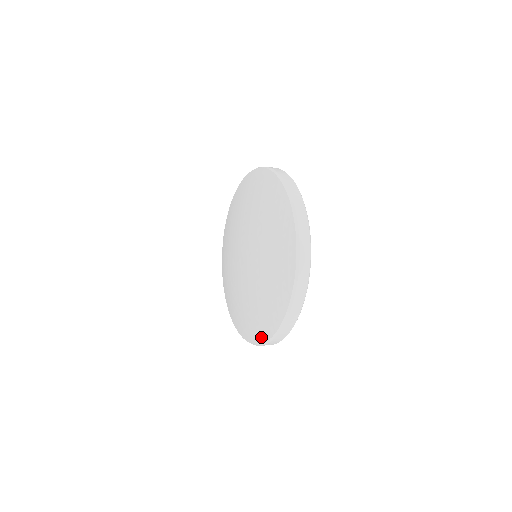
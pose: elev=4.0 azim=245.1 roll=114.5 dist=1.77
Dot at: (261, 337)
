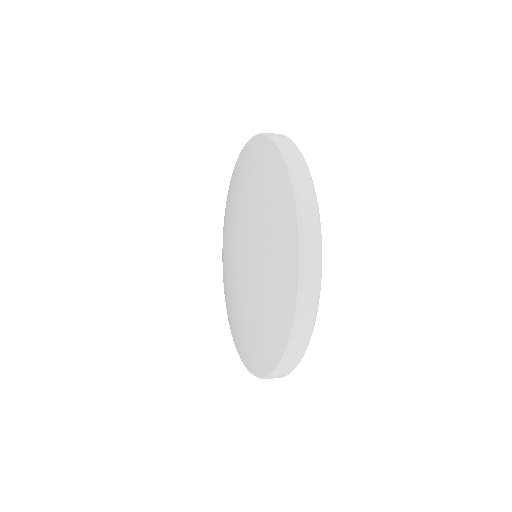
Dot at: (250, 366)
